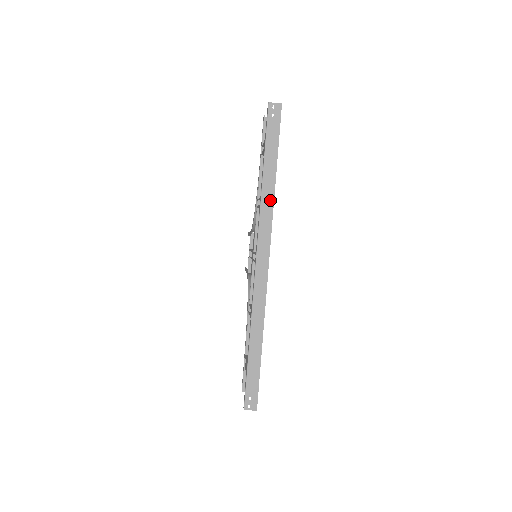
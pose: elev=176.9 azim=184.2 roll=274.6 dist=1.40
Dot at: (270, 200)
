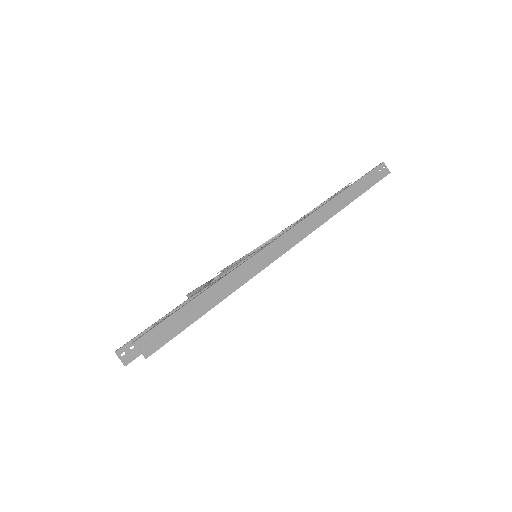
Dot at: (335, 209)
